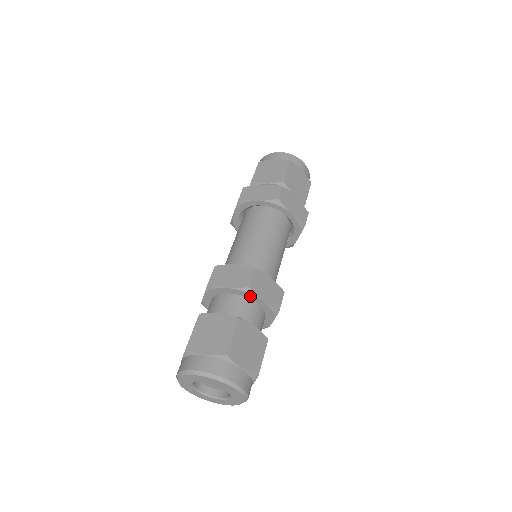
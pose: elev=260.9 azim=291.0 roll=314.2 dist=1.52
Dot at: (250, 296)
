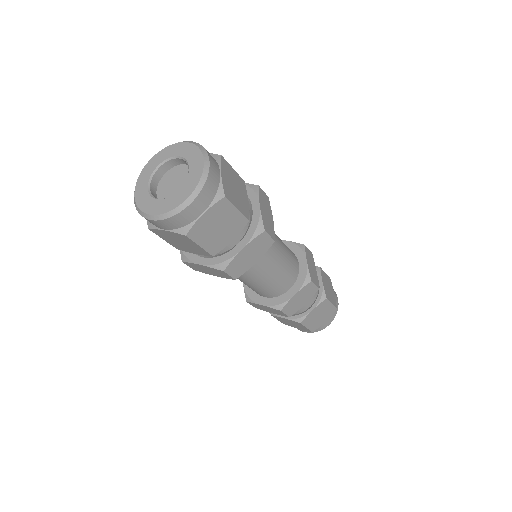
Dot at: occluded
